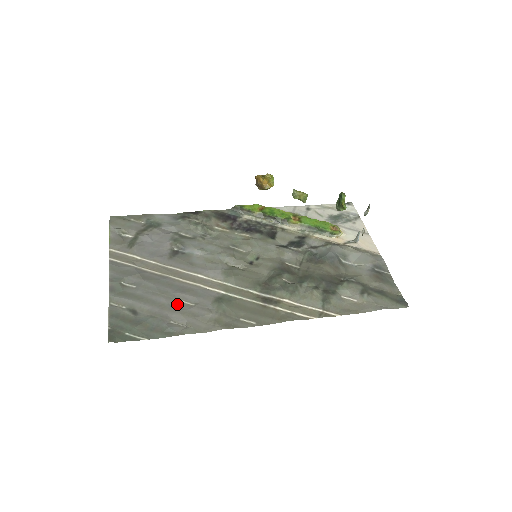
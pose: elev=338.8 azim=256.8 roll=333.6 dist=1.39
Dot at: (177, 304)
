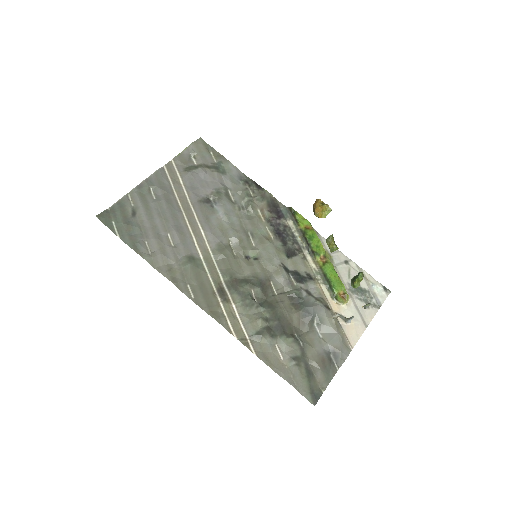
Dot at: (164, 235)
